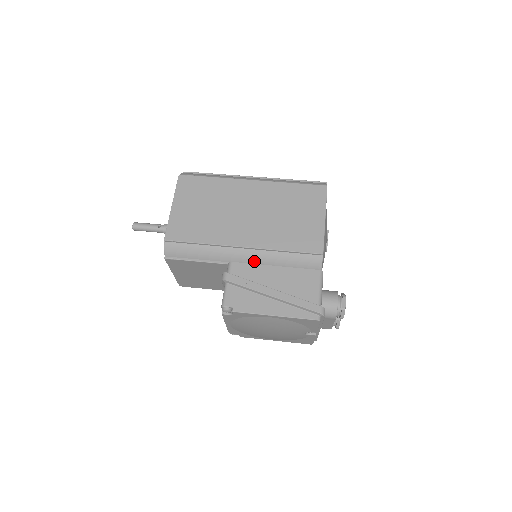
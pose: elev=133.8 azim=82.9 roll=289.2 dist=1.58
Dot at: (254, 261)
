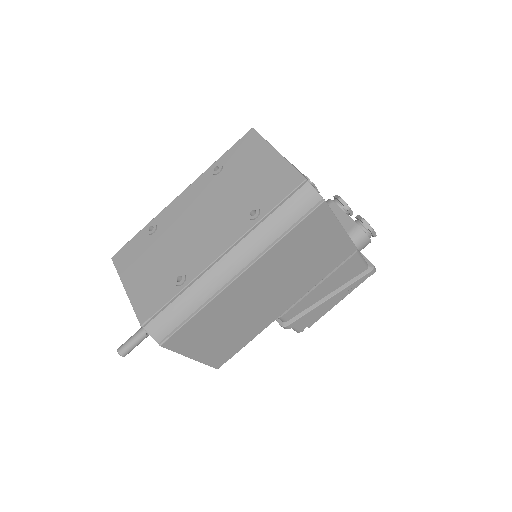
Dot at: occluded
